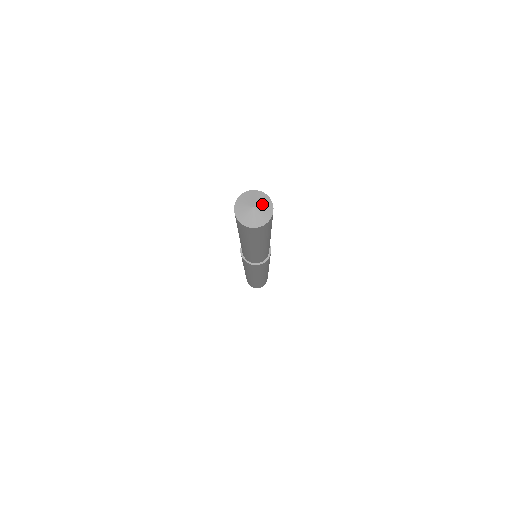
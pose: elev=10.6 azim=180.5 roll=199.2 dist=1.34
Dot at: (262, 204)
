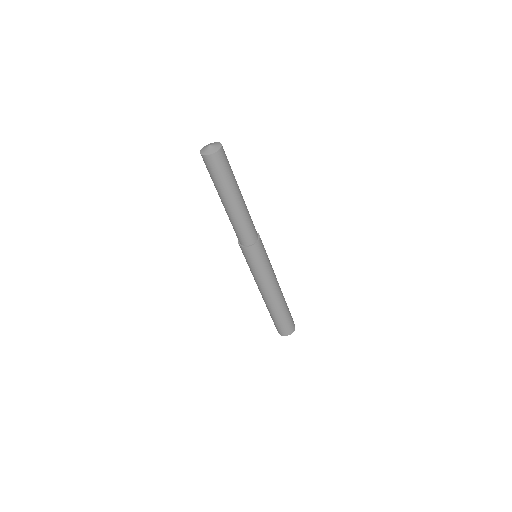
Dot at: (215, 145)
